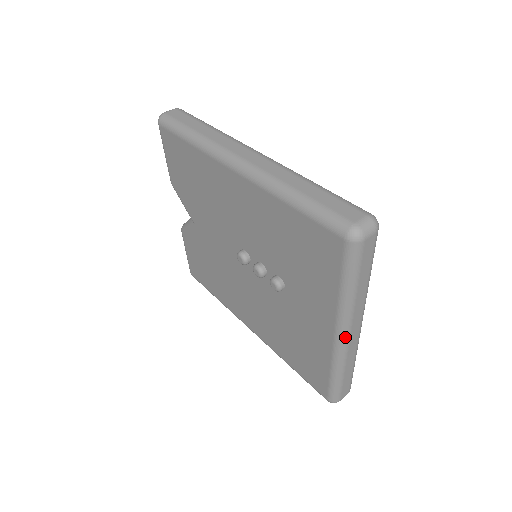
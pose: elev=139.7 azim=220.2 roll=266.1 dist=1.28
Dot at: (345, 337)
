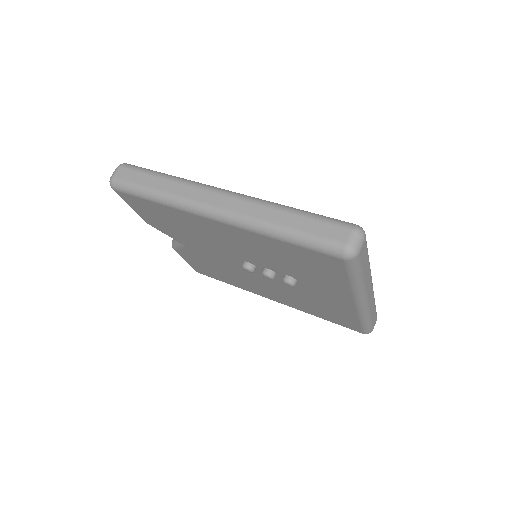
Dot at: (364, 302)
